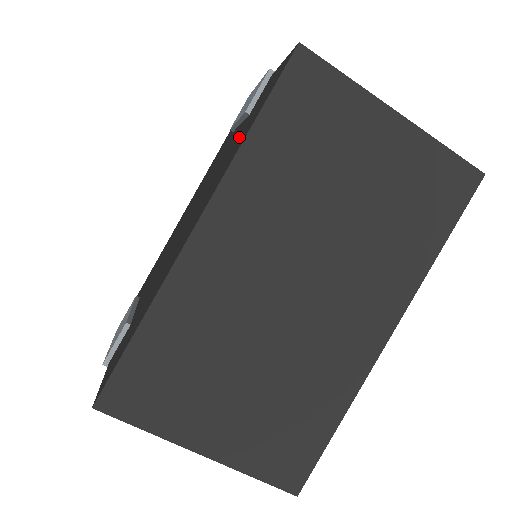
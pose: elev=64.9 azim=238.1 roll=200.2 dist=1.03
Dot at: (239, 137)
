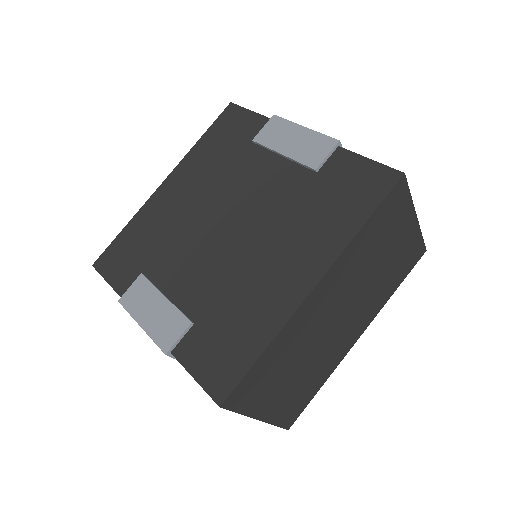
Dot at: (325, 204)
